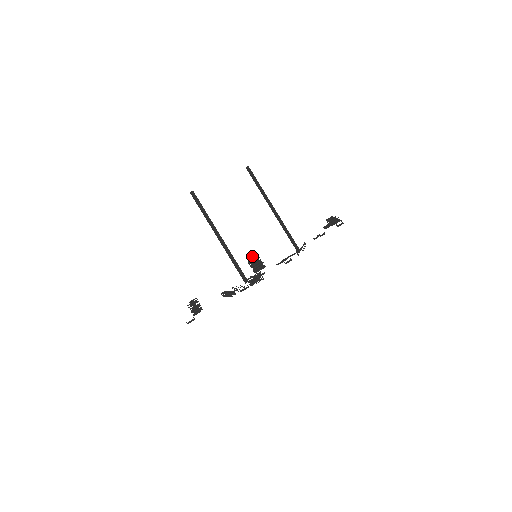
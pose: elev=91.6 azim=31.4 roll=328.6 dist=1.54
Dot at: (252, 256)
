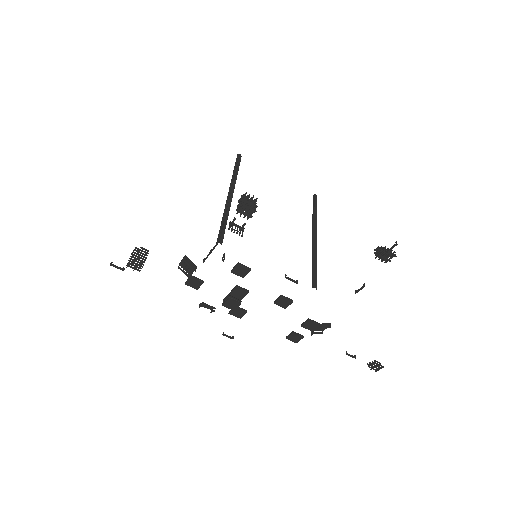
Dot at: occluded
